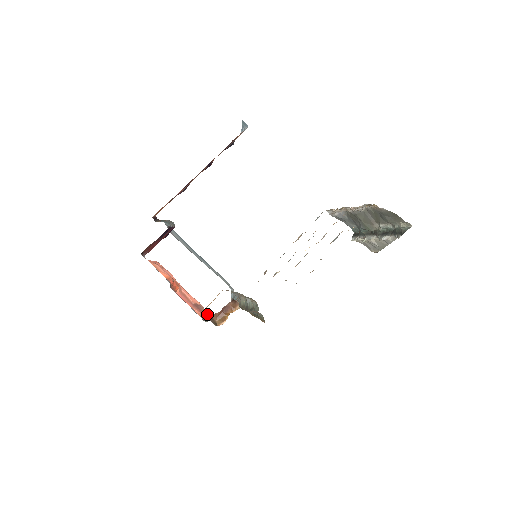
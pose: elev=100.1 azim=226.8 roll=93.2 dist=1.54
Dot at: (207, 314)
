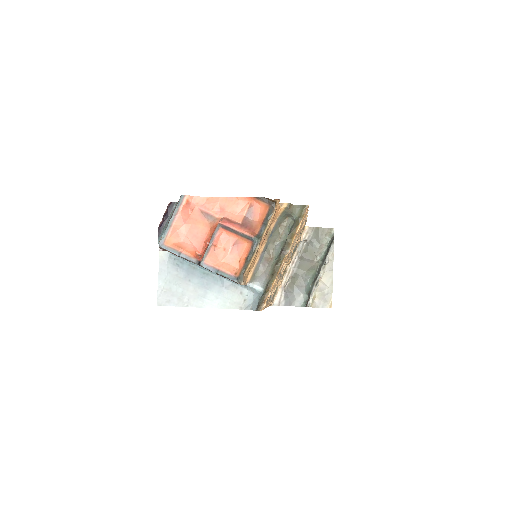
Dot at: (257, 226)
